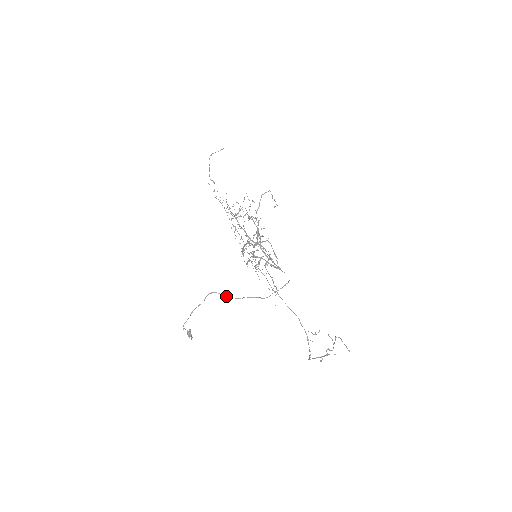
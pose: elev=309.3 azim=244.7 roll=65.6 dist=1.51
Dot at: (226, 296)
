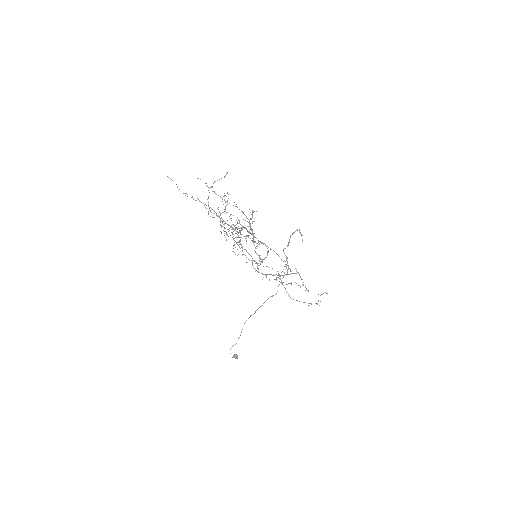
Dot at: occluded
